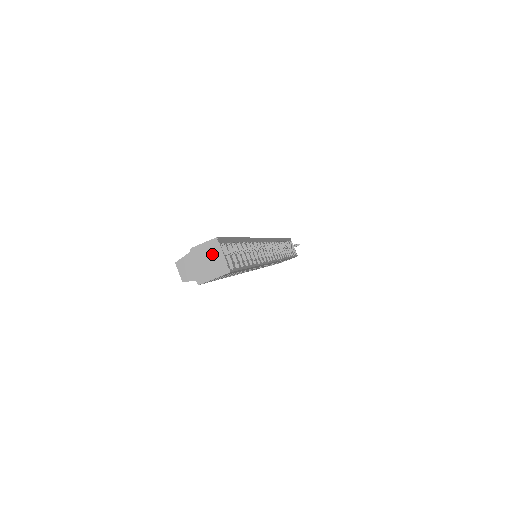
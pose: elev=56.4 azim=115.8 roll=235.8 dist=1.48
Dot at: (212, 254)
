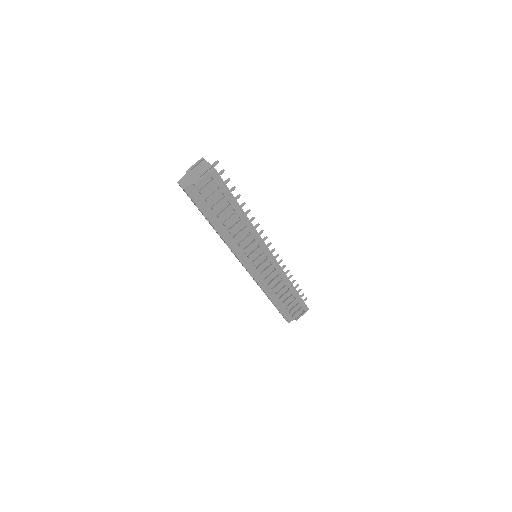
Dot at: (201, 166)
